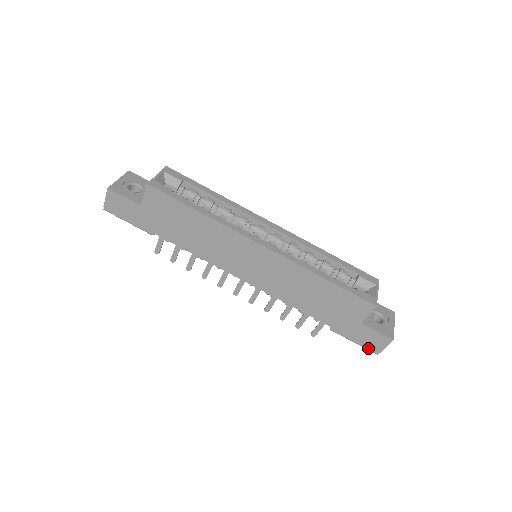
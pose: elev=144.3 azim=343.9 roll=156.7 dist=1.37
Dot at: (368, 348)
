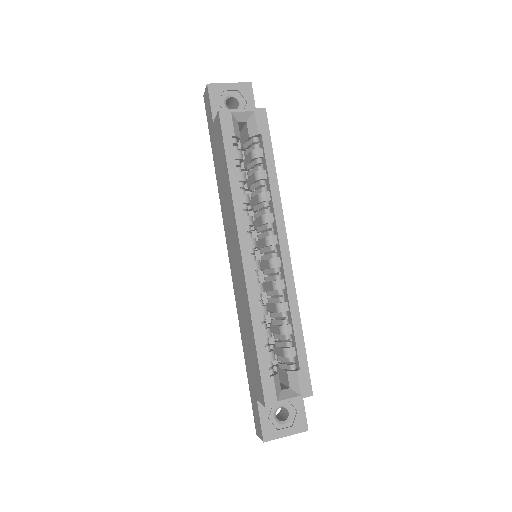
Dot at: occluded
